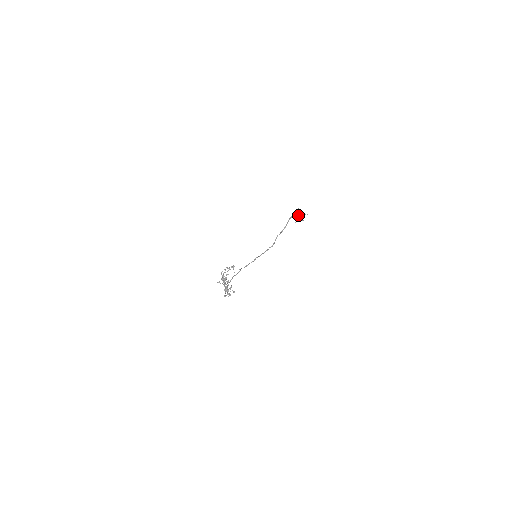
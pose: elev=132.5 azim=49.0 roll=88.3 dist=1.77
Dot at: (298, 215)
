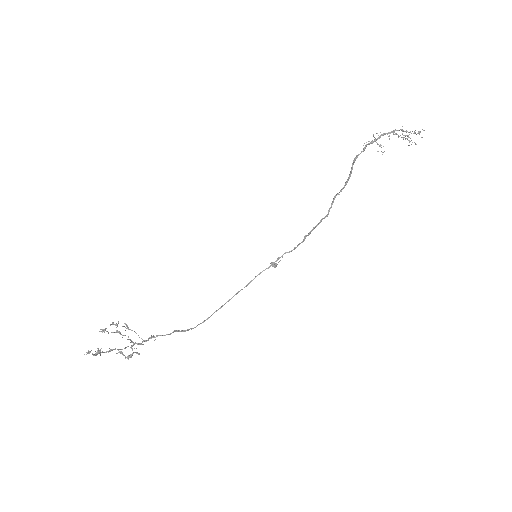
Dot at: occluded
